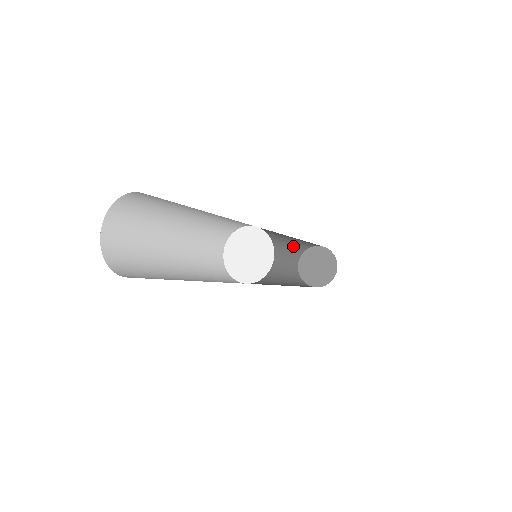
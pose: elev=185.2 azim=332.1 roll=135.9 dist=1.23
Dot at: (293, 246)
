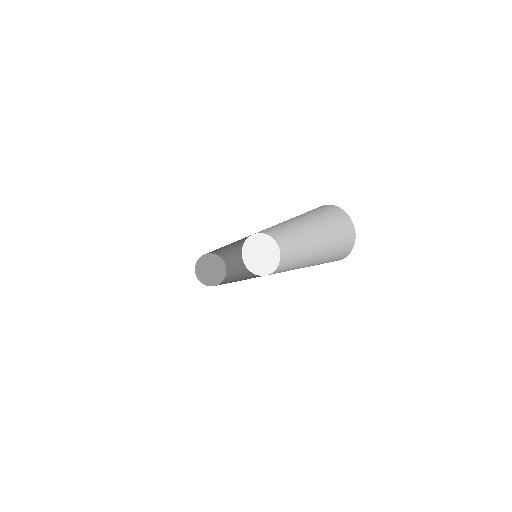
Dot at: (222, 249)
